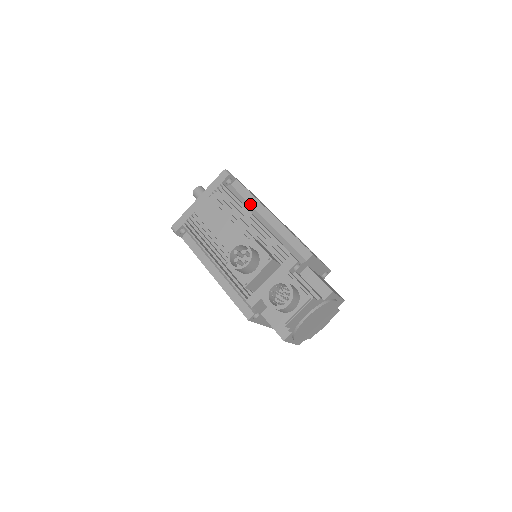
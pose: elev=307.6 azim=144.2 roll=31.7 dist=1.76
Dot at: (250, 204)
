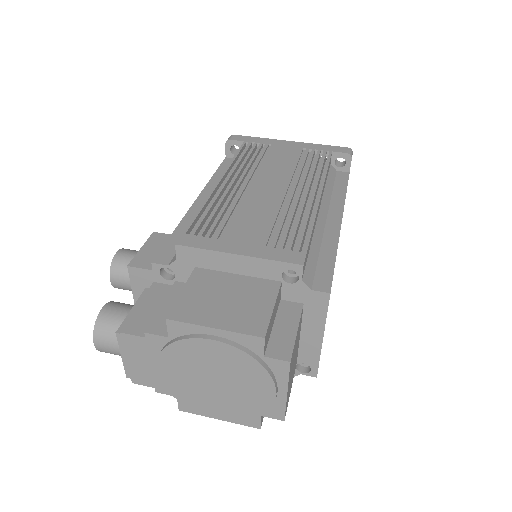
Dot at: occluded
